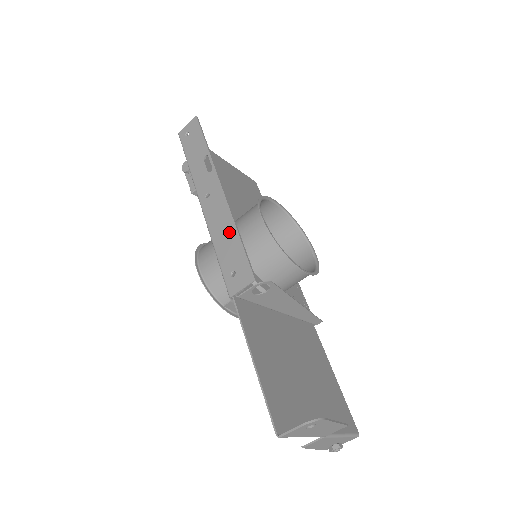
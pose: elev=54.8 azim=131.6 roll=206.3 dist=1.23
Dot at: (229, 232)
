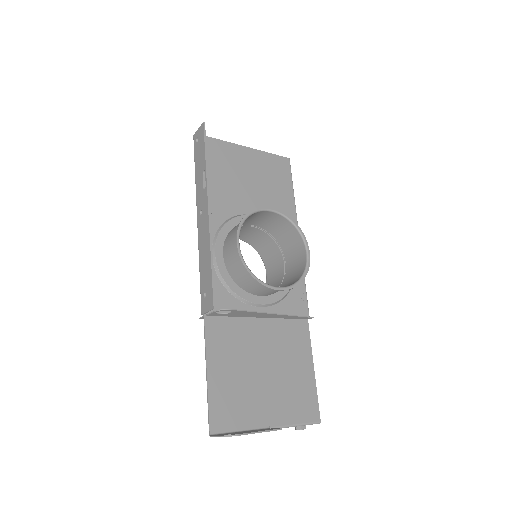
Dot at: (207, 256)
